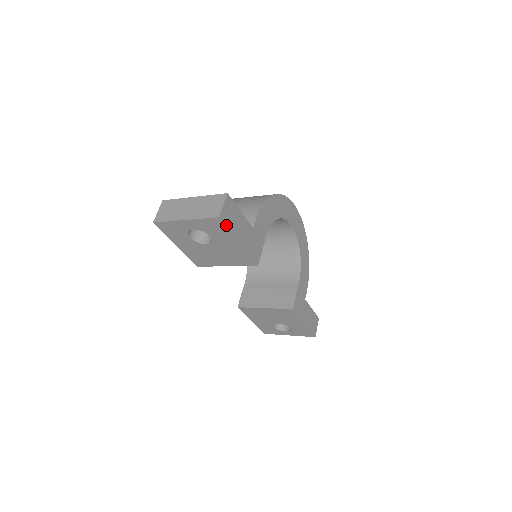
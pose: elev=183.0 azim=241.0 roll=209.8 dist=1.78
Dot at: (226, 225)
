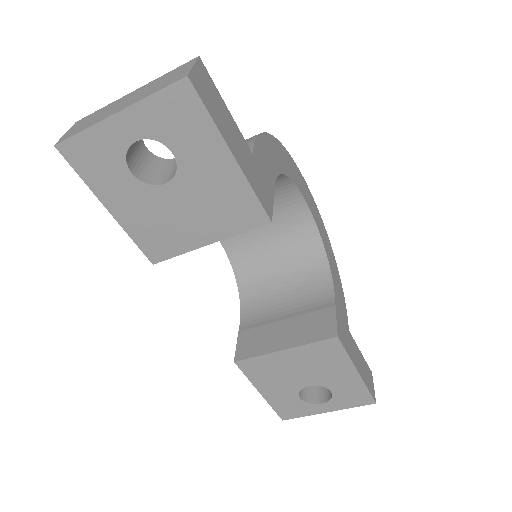
Dot at: (203, 103)
